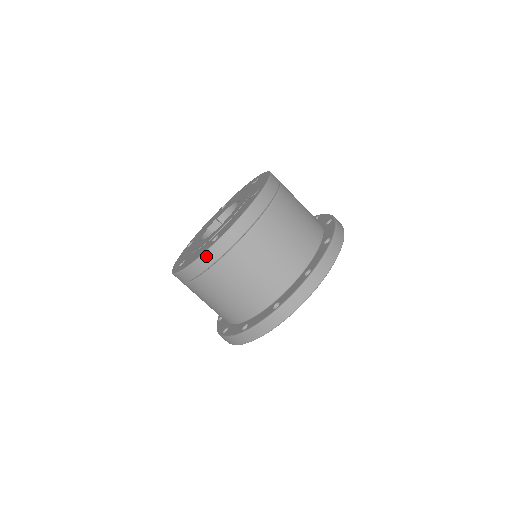
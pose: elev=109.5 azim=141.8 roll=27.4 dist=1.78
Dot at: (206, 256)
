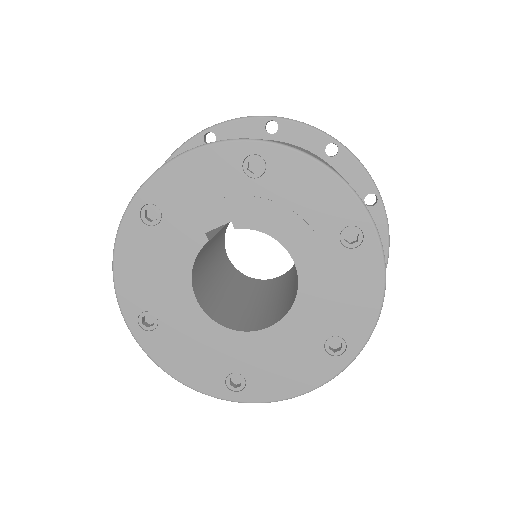
Dot at: (211, 394)
